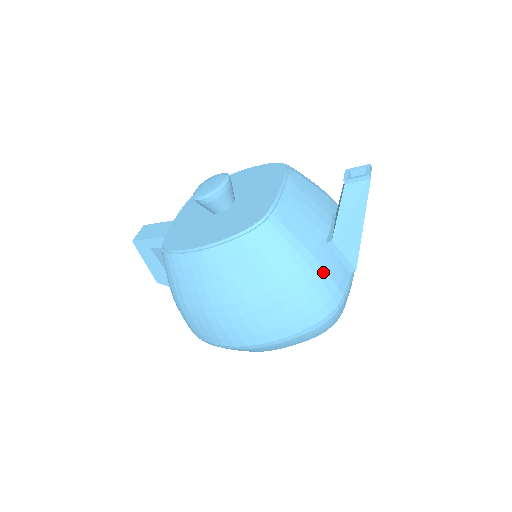
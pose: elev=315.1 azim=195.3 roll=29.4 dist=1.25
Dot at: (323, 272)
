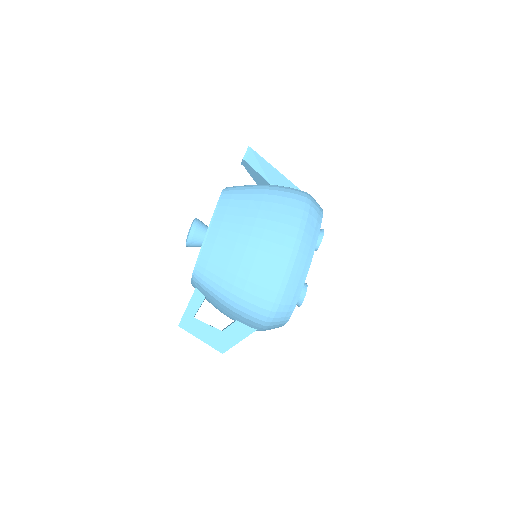
Dot at: occluded
